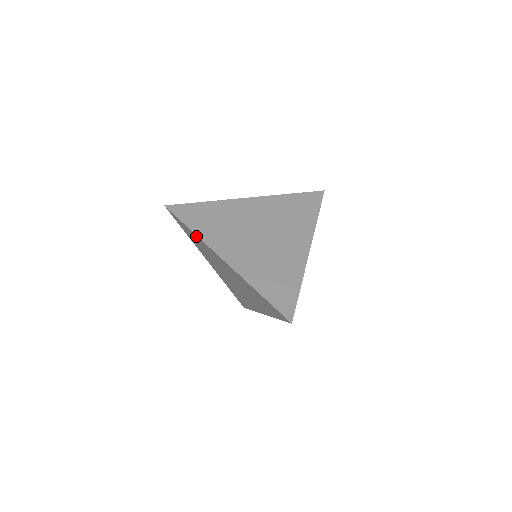
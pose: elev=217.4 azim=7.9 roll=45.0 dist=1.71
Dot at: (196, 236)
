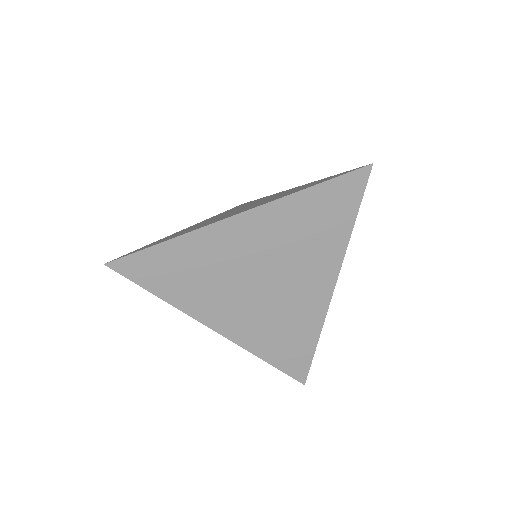
Dot at: (178, 243)
